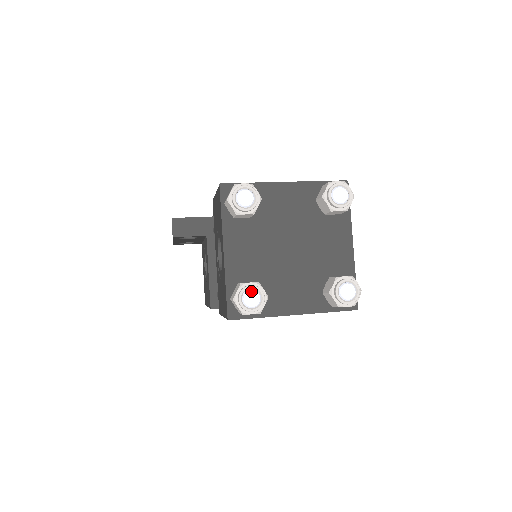
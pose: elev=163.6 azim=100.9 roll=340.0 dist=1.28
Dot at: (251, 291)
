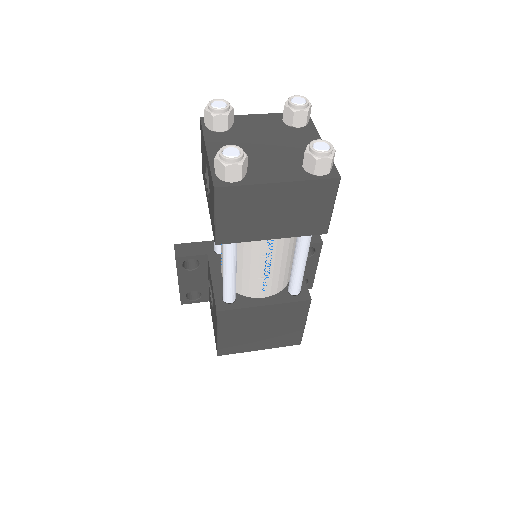
Dot at: (230, 148)
